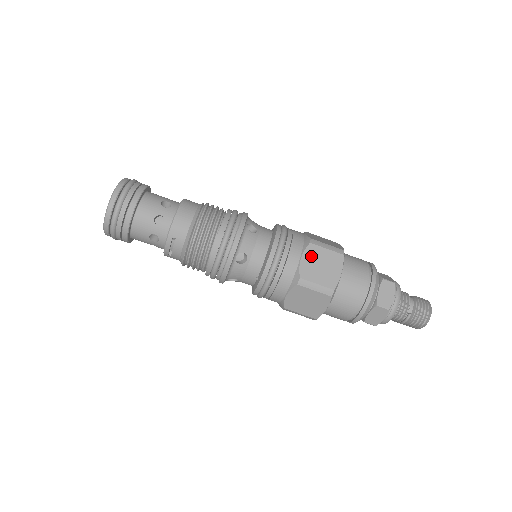
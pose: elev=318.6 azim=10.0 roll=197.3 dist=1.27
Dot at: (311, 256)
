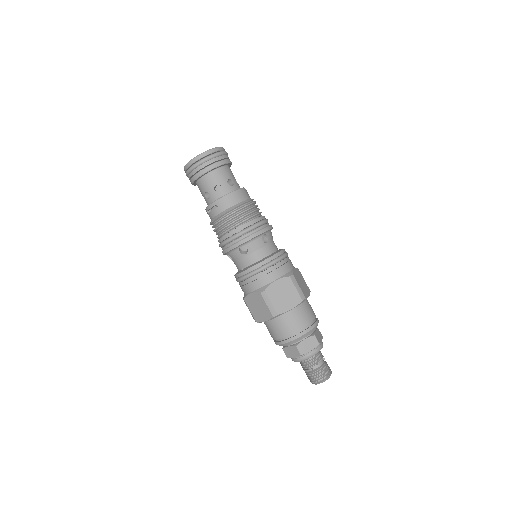
Dot at: (283, 284)
